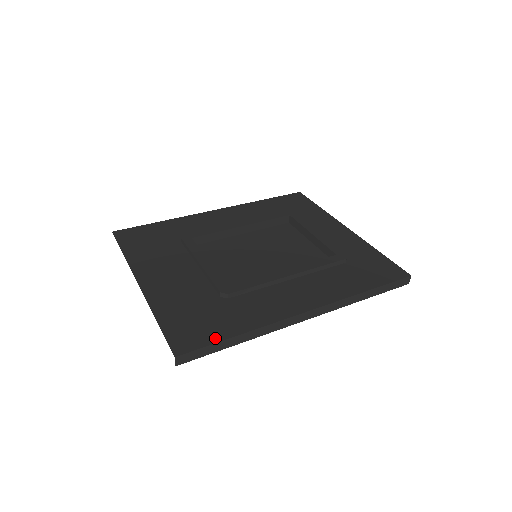
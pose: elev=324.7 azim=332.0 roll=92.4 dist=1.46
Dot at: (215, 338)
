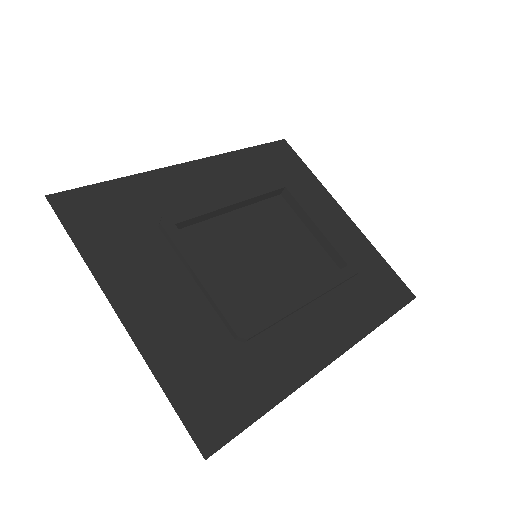
Dot at: (246, 418)
